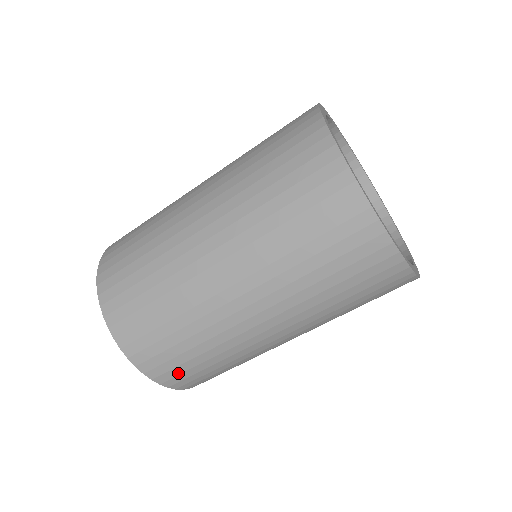
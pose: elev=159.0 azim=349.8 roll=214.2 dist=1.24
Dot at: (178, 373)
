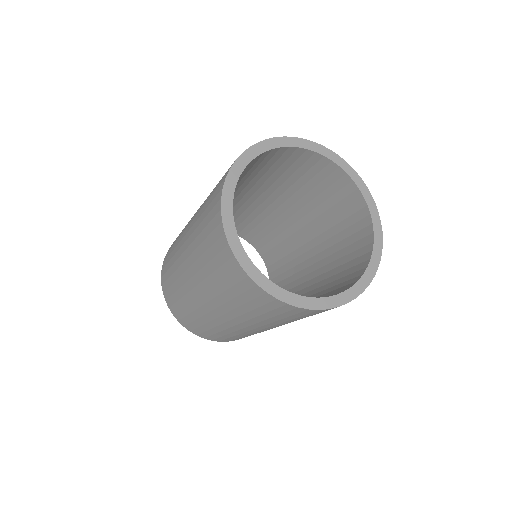
Dot at: (223, 339)
